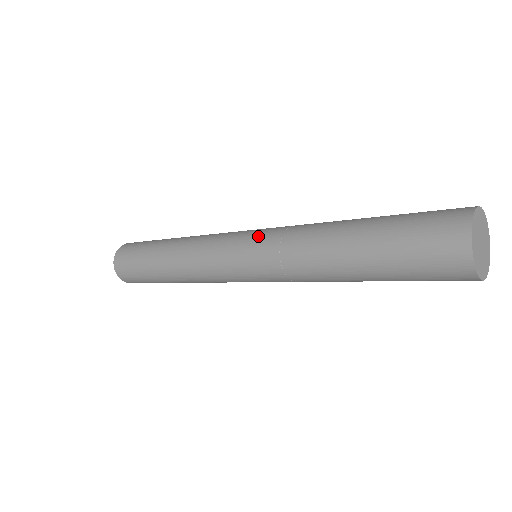
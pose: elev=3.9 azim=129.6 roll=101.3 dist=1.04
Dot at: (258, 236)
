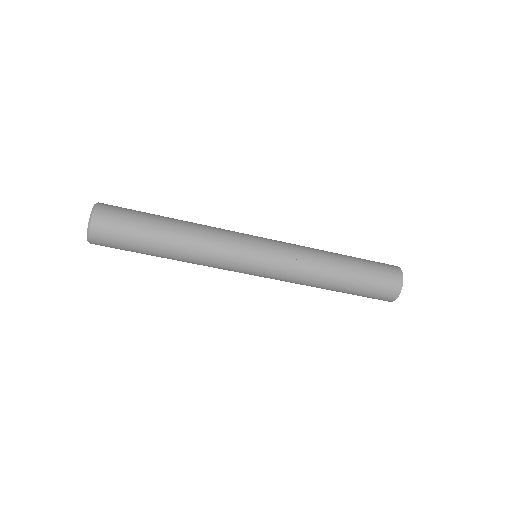
Dot at: (276, 248)
